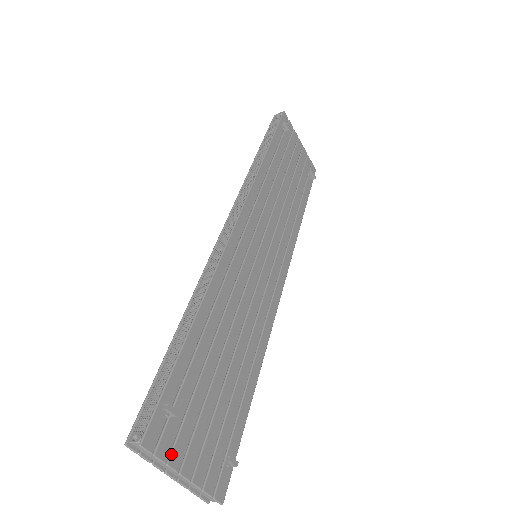
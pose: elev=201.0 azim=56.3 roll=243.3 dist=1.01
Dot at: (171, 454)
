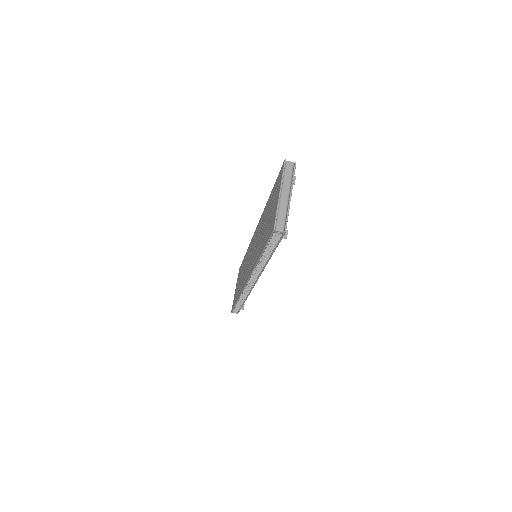
Dot at: (292, 184)
